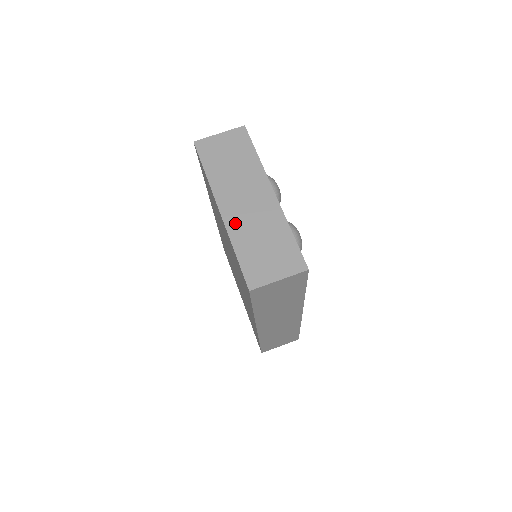
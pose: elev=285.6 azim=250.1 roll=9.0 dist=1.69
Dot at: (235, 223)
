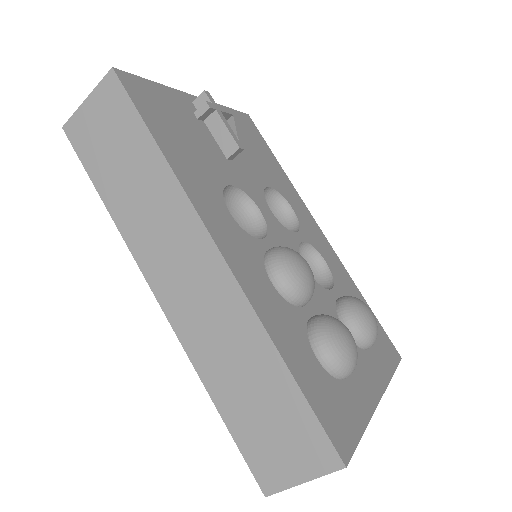
Dot at: occluded
